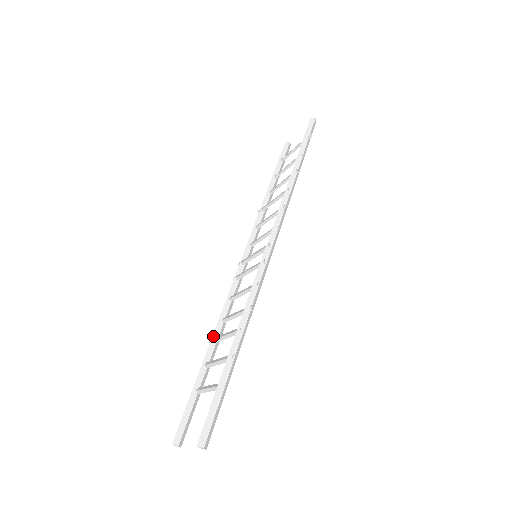
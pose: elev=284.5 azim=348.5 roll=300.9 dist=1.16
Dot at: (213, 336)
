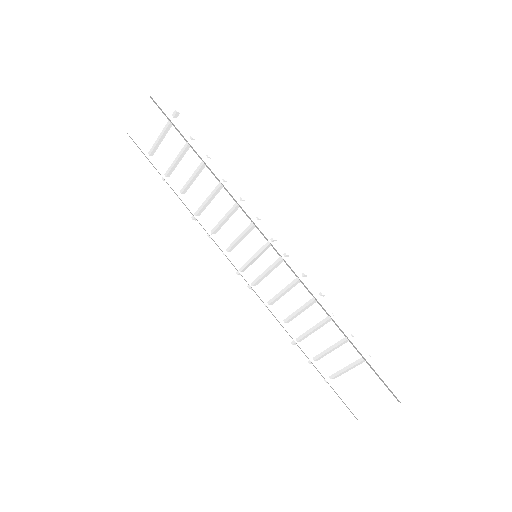
Dot at: (293, 339)
